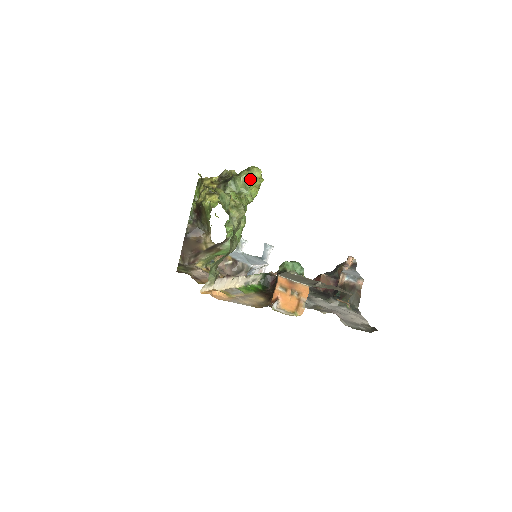
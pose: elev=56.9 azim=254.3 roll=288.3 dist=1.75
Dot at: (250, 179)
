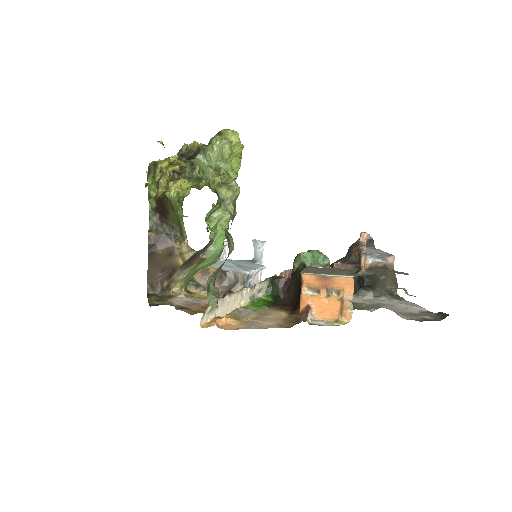
Dot at: (228, 145)
